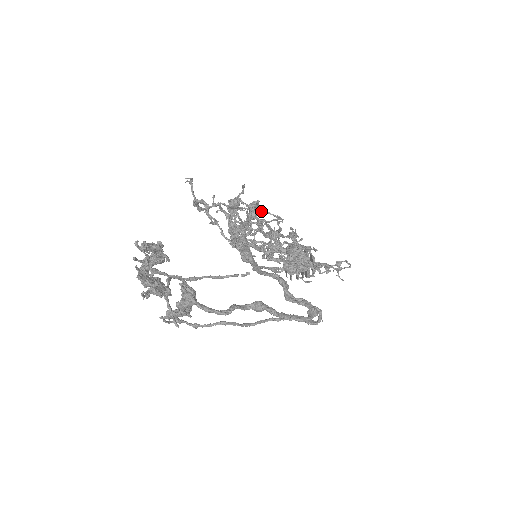
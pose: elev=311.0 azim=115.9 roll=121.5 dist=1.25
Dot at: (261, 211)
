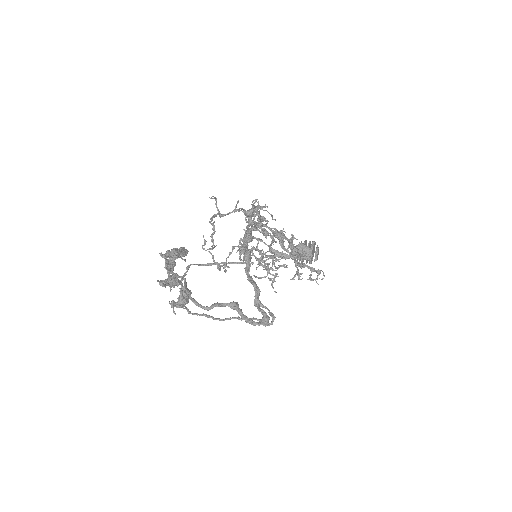
Dot at: (266, 224)
